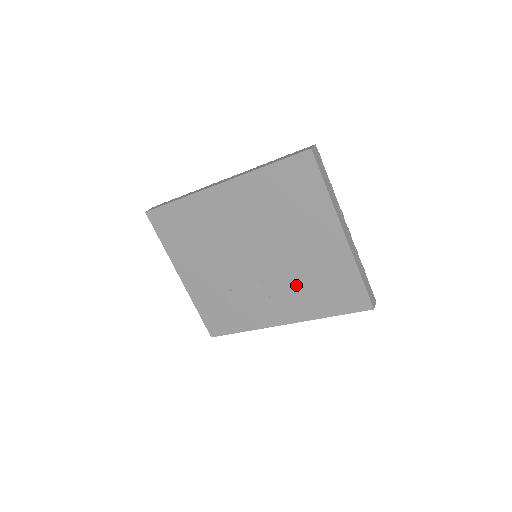
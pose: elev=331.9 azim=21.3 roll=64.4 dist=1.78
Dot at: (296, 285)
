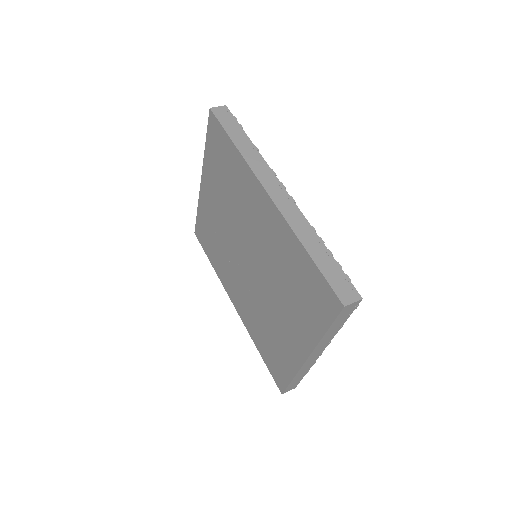
Dot at: (257, 312)
